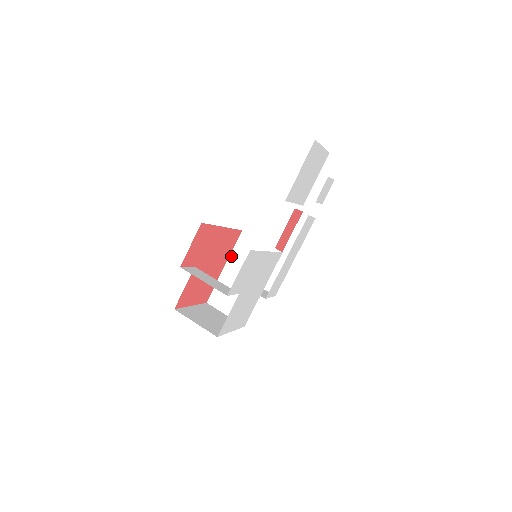
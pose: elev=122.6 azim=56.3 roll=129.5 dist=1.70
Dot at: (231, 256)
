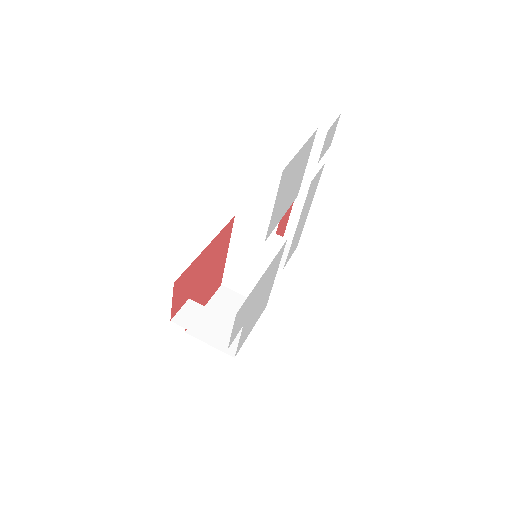
Dot at: (231, 242)
